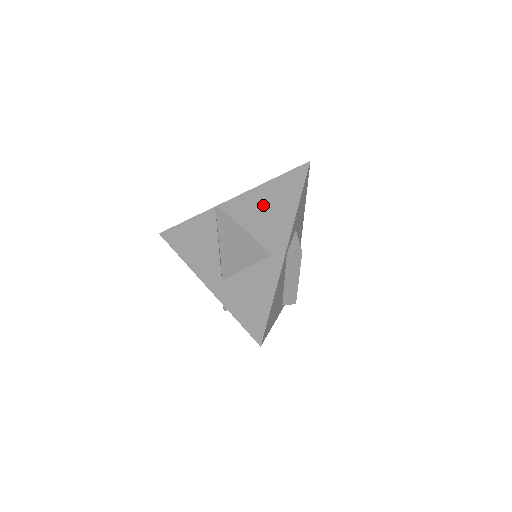
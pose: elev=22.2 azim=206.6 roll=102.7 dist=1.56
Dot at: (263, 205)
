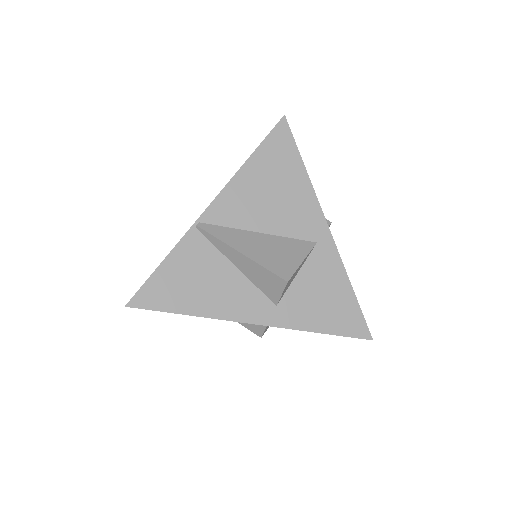
Dot at: (263, 192)
